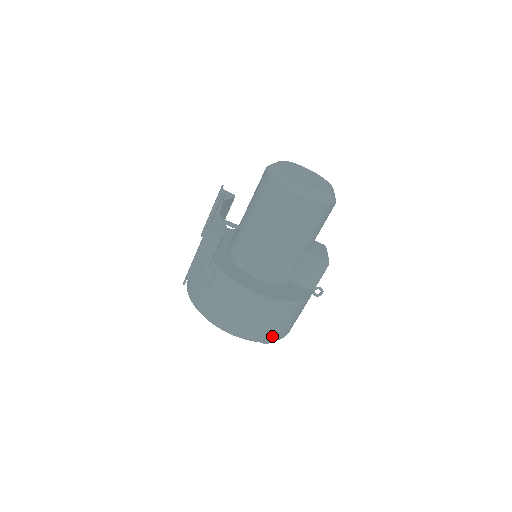
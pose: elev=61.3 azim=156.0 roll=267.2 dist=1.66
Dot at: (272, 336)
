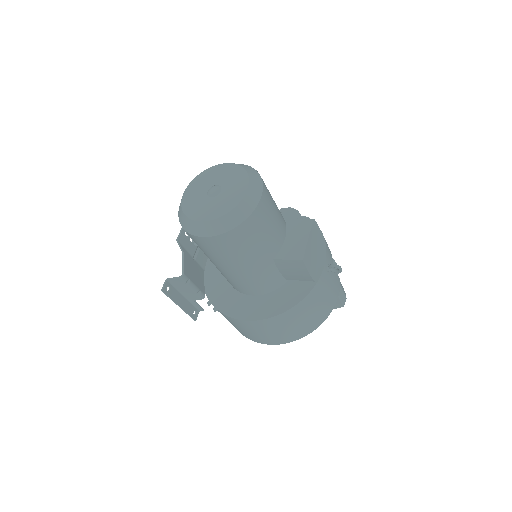
Dot at: (298, 335)
